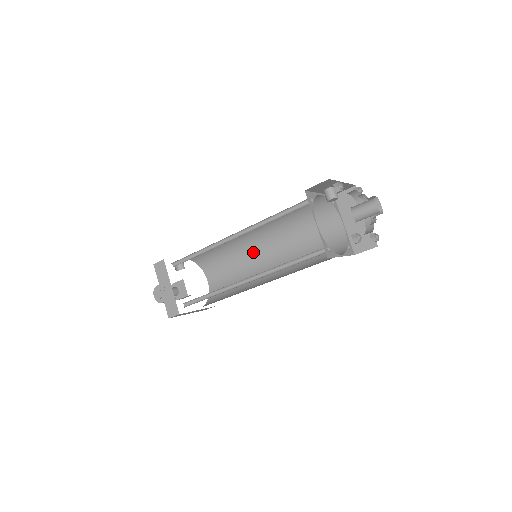
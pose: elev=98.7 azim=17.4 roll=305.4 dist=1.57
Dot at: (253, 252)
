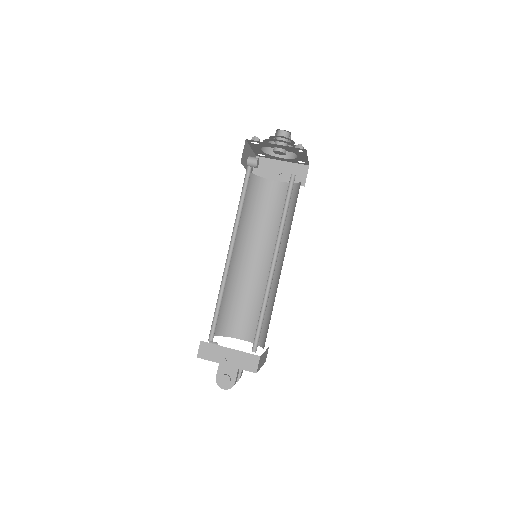
Dot at: (247, 273)
